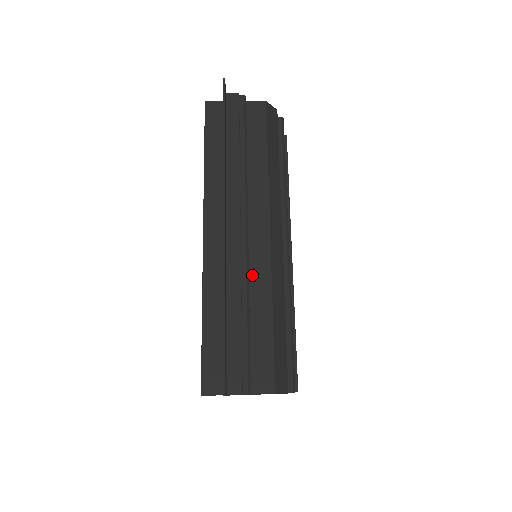
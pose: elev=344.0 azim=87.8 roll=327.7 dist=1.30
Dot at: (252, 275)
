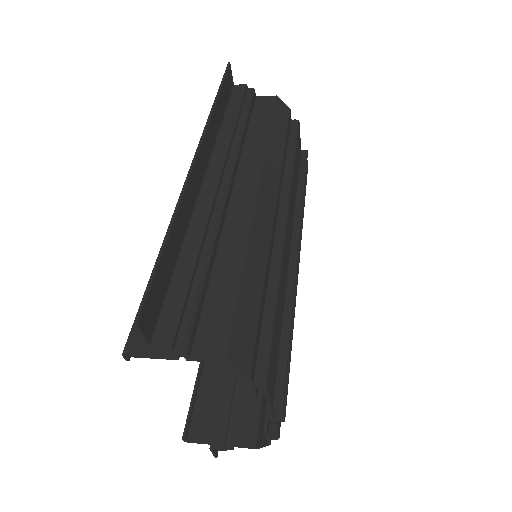
Dot at: (226, 229)
